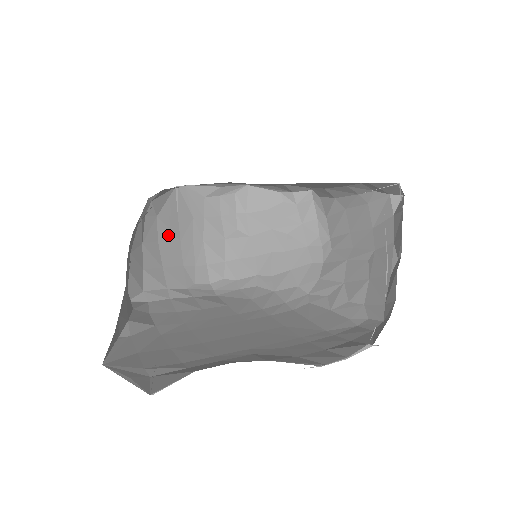
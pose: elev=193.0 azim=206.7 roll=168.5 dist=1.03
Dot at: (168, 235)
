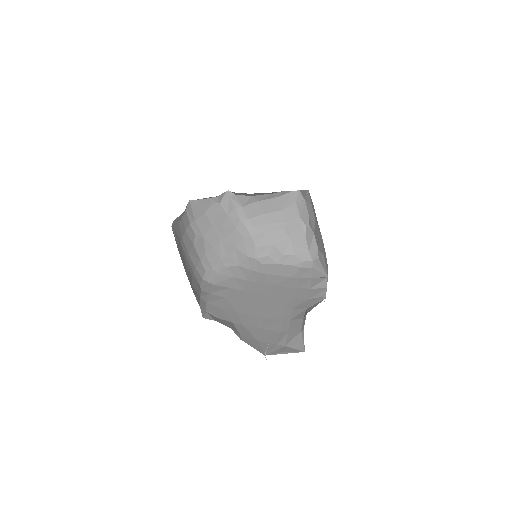
Dot at: (184, 263)
